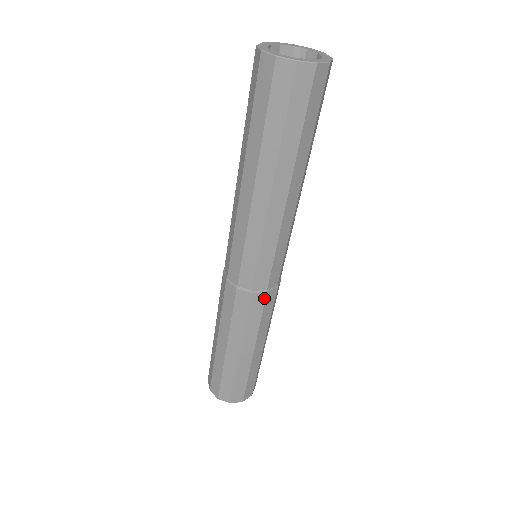
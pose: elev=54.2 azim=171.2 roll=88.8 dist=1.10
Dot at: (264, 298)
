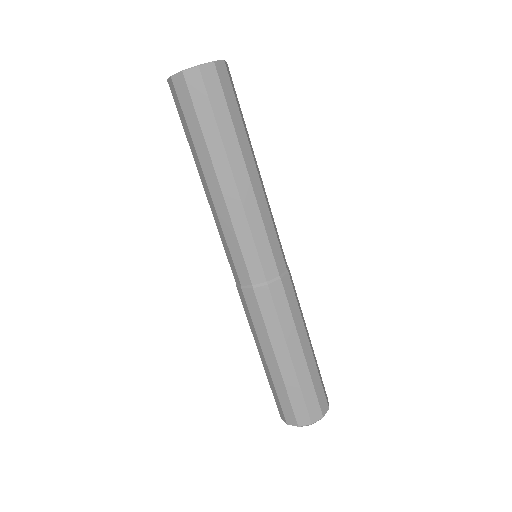
Dot at: (281, 285)
